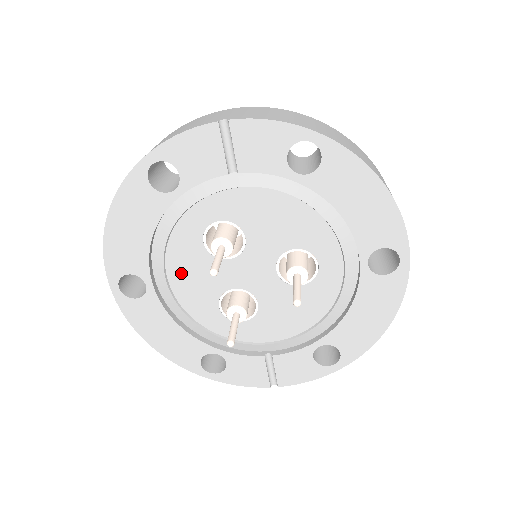
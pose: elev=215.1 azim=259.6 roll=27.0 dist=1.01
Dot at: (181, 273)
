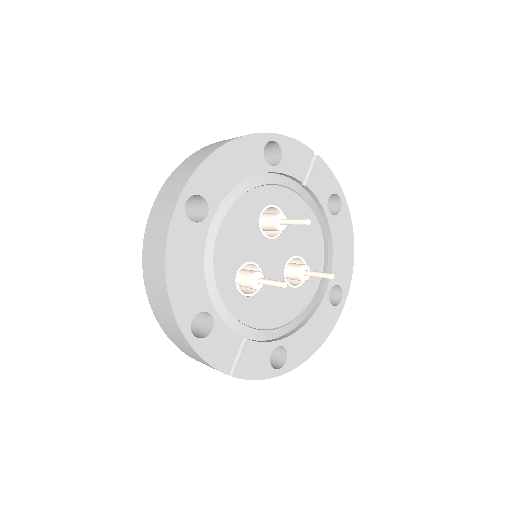
Dot at: (232, 225)
